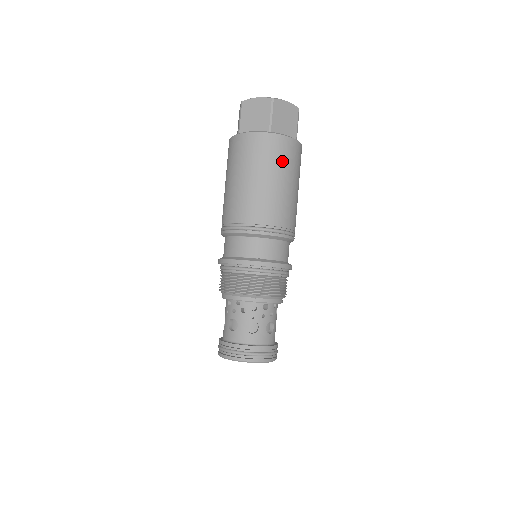
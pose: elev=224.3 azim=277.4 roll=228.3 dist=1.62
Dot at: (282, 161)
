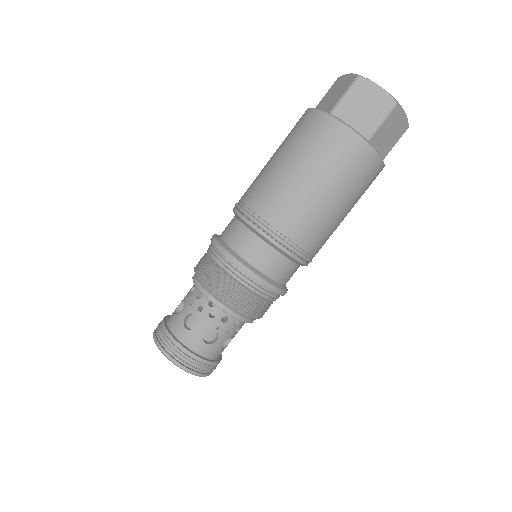
Dot at: (358, 183)
